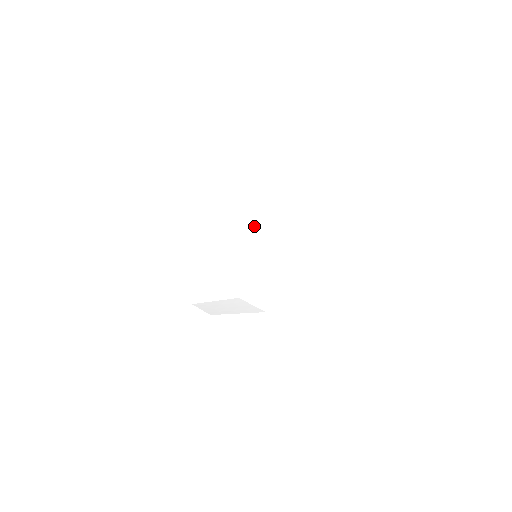
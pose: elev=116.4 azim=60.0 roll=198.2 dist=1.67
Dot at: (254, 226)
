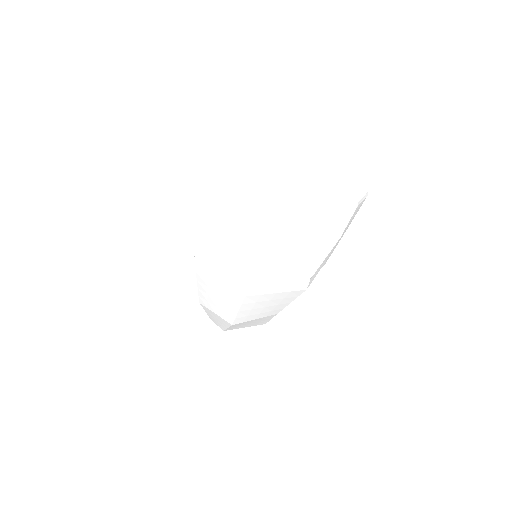
Dot at: (254, 312)
